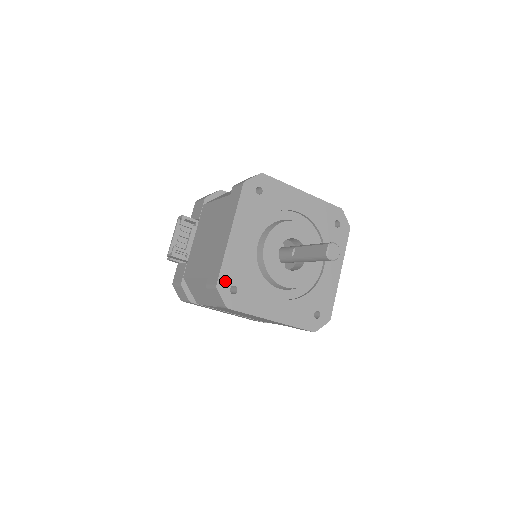
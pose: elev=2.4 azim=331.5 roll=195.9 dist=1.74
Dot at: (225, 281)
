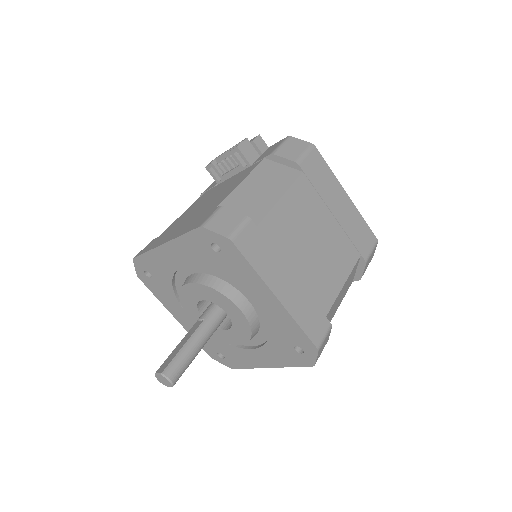
Dot at: (143, 263)
